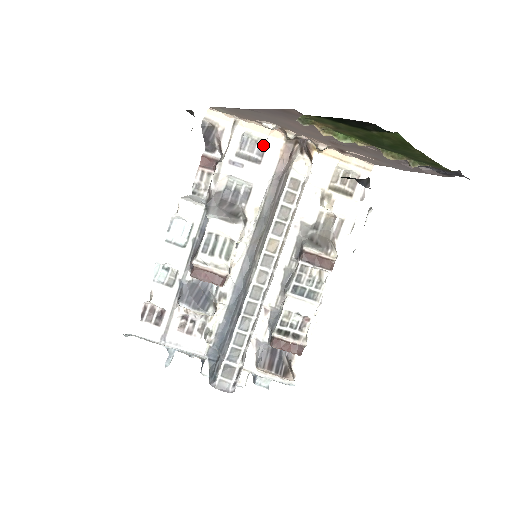
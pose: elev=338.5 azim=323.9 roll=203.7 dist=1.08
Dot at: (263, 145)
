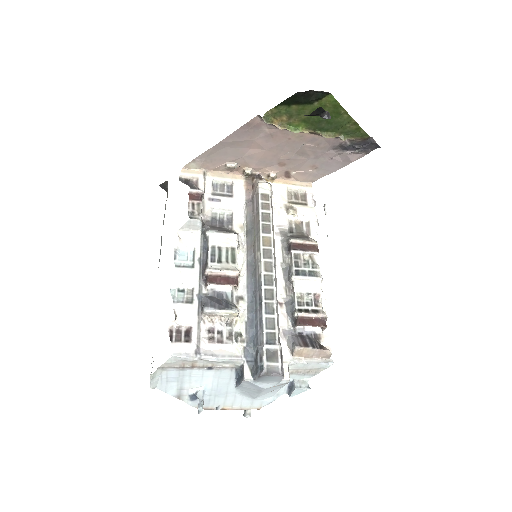
Dot at: (230, 186)
